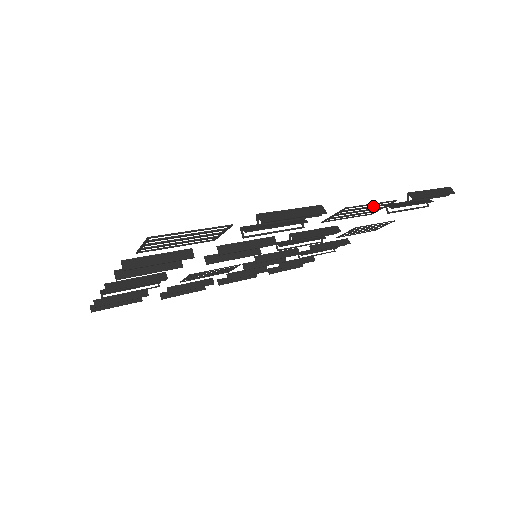
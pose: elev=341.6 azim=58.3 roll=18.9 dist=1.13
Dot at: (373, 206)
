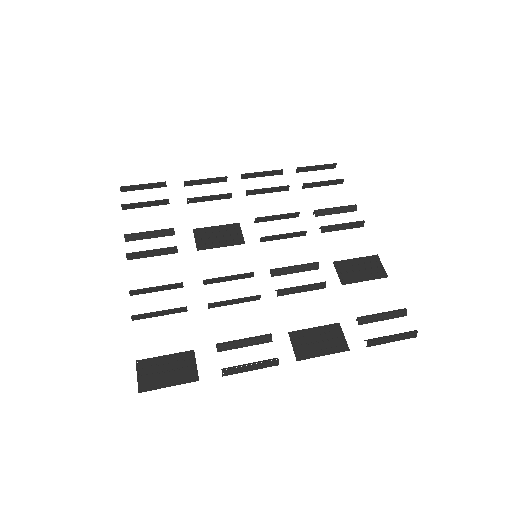
Dot at: (328, 348)
